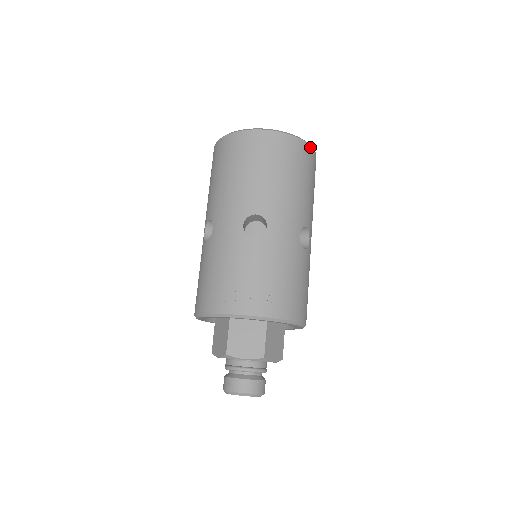
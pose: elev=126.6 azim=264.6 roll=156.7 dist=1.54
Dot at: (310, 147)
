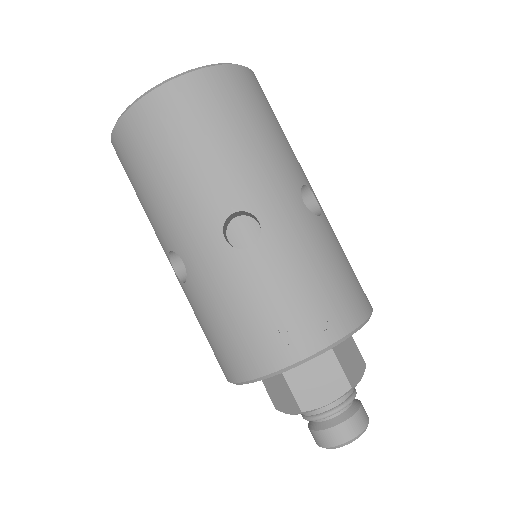
Dot at: (243, 68)
